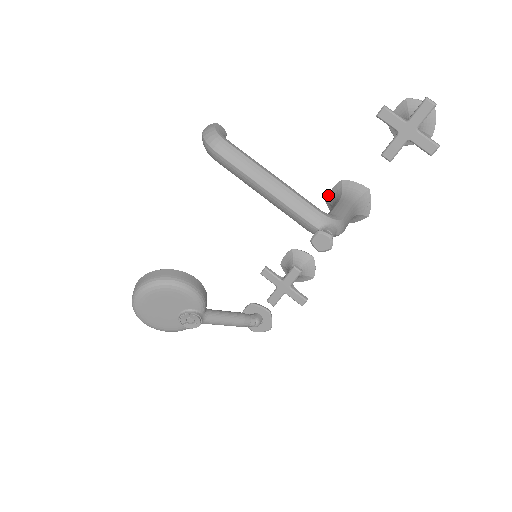
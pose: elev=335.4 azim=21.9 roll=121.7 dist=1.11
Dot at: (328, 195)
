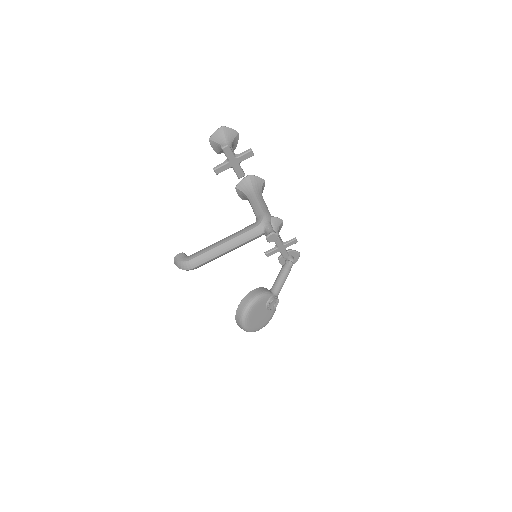
Dot at: occluded
